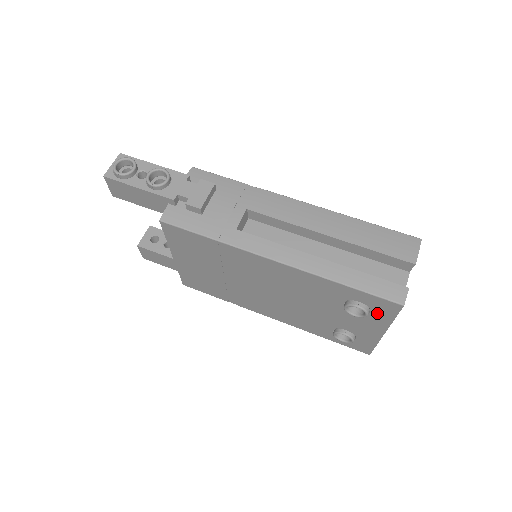
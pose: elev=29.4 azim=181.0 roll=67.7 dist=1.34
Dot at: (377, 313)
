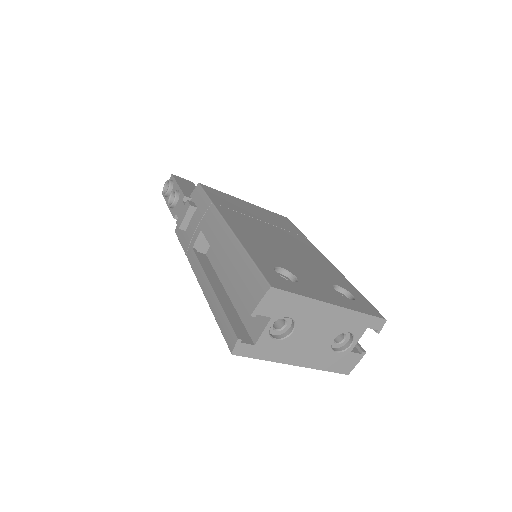
Dot at: occluded
